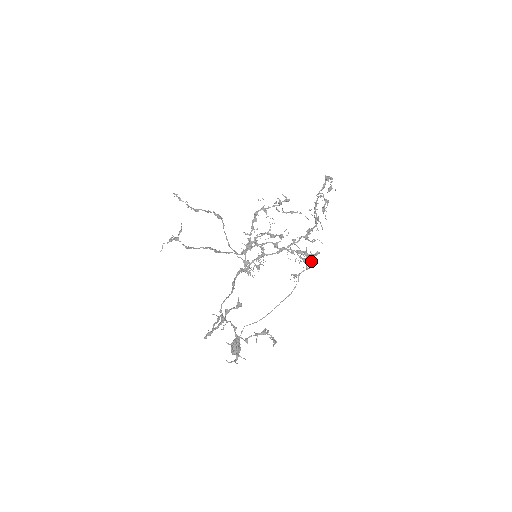
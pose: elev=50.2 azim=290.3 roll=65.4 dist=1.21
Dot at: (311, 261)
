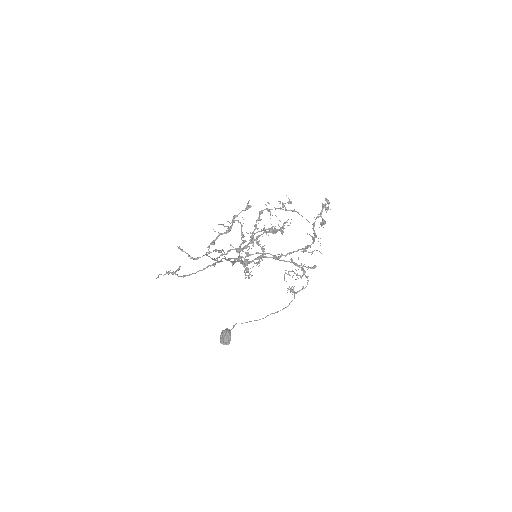
Dot at: occluded
